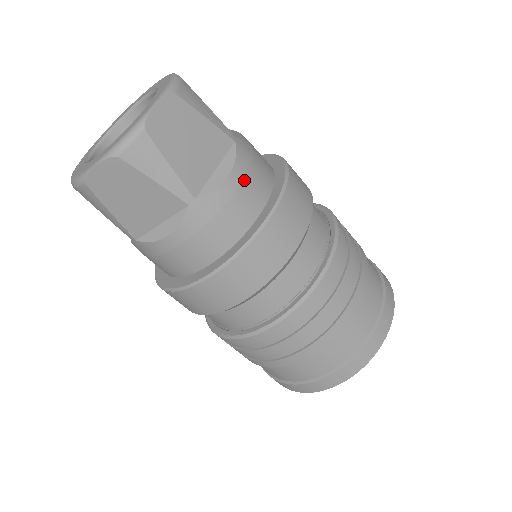
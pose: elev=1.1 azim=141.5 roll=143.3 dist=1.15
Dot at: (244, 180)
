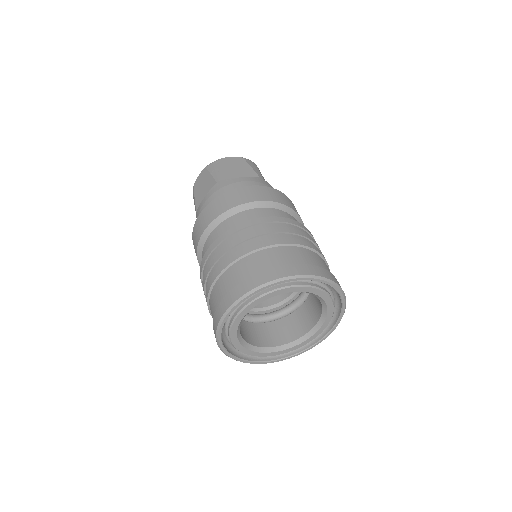
Dot at: (249, 182)
